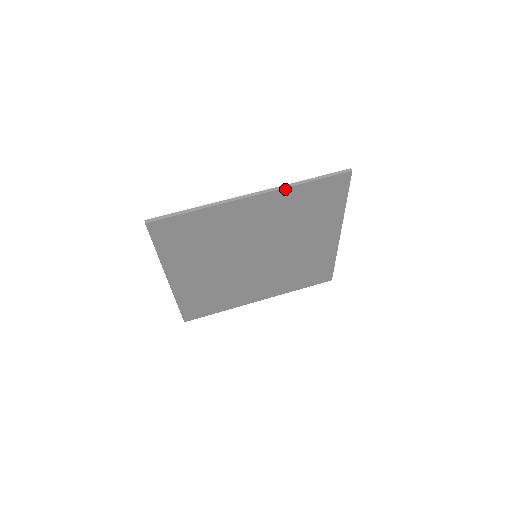
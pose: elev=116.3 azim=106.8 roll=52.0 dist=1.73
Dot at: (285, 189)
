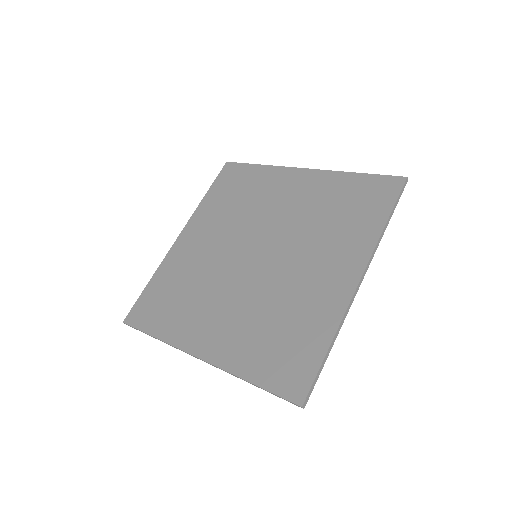
Dot at: (333, 173)
